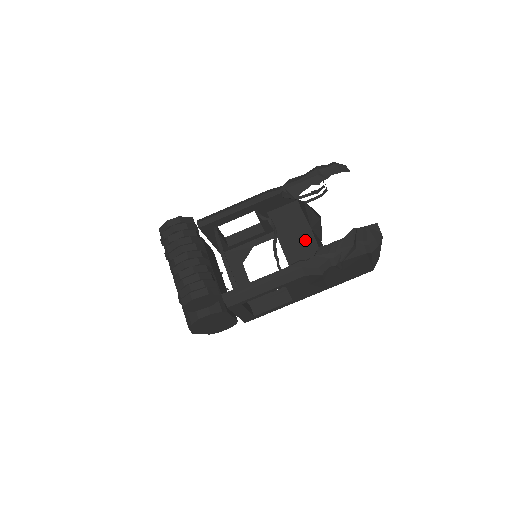
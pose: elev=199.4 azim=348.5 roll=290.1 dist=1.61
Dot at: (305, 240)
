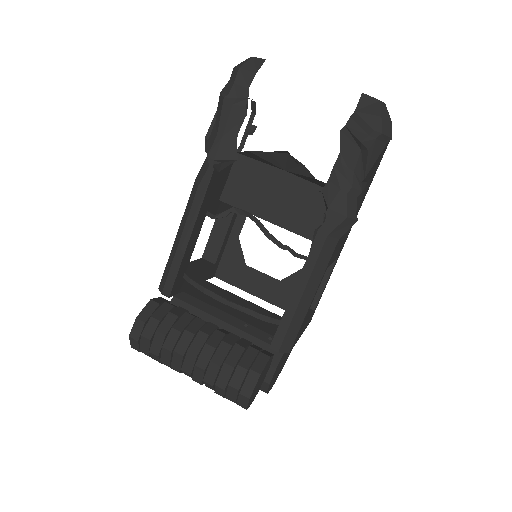
Dot at: (293, 191)
